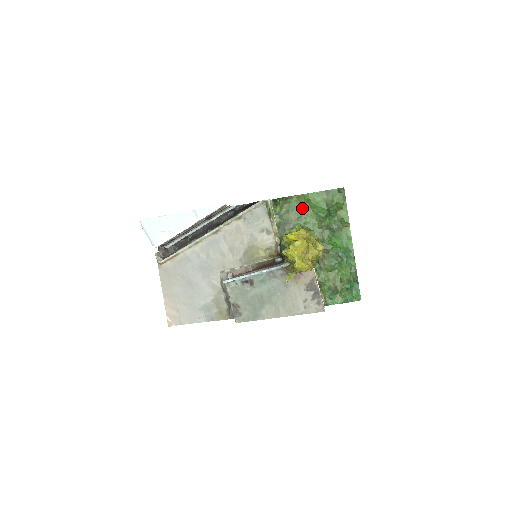
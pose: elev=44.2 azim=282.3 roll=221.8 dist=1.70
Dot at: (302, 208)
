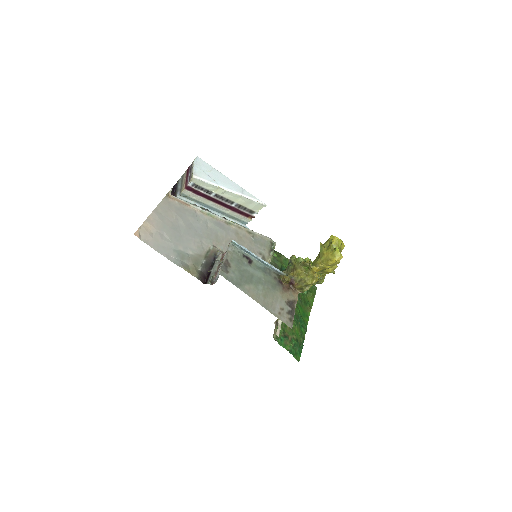
Dot at: occluded
